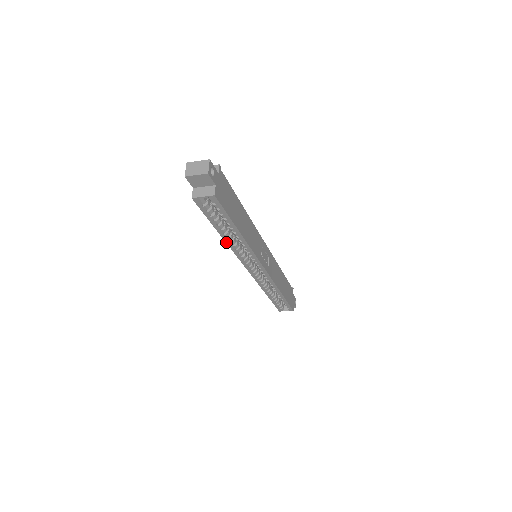
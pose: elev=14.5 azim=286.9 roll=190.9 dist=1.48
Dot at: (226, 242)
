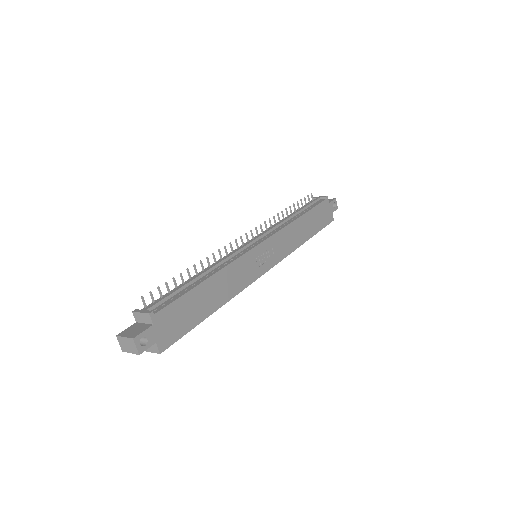
Dot at: occluded
